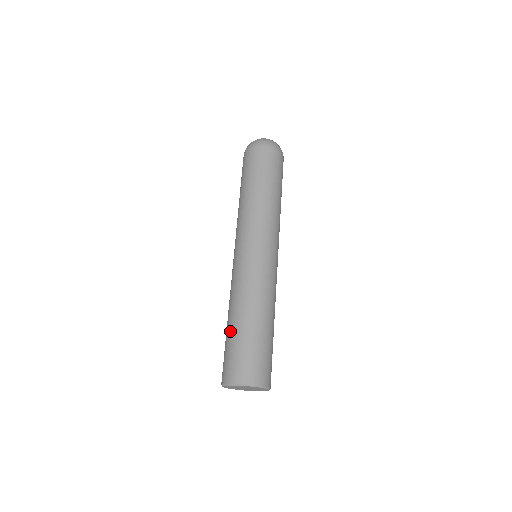
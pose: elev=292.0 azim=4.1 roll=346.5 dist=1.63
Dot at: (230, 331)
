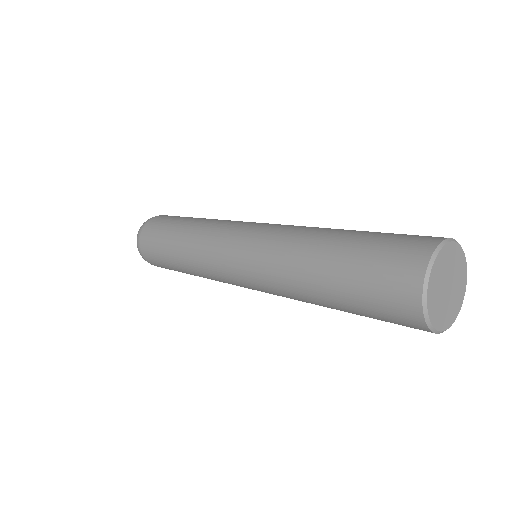
Dot at: occluded
